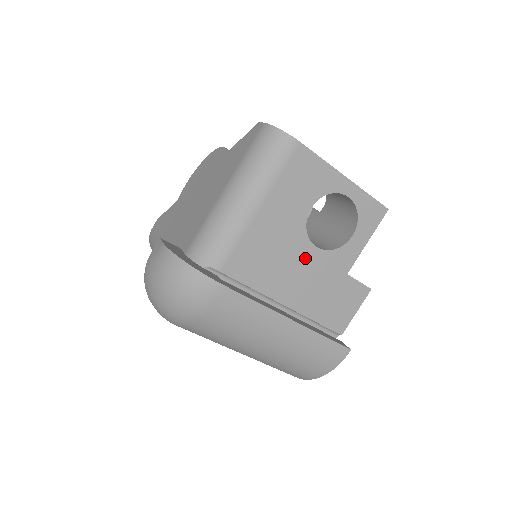
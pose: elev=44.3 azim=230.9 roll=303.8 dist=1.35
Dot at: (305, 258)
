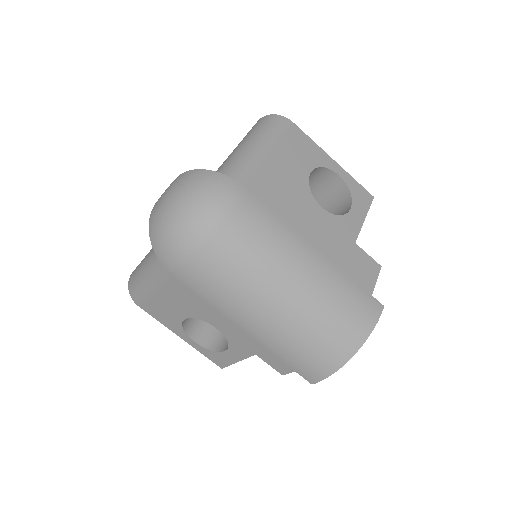
Dot at: (314, 214)
